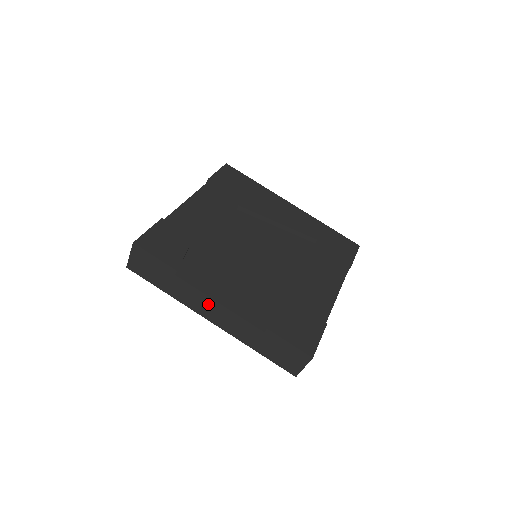
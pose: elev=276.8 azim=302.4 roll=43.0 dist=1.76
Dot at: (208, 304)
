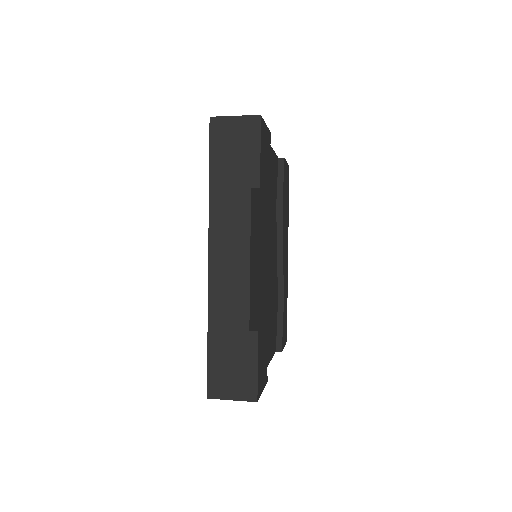
Dot at: (237, 246)
